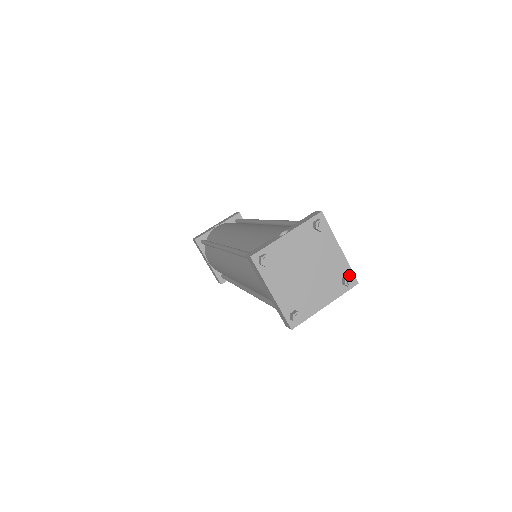
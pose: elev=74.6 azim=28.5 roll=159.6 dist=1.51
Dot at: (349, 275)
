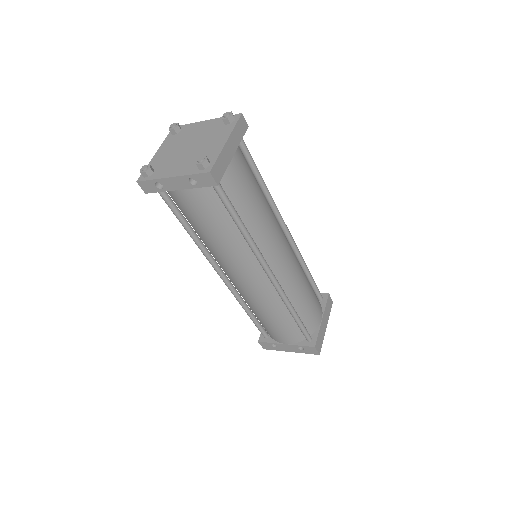
Dot at: occluded
